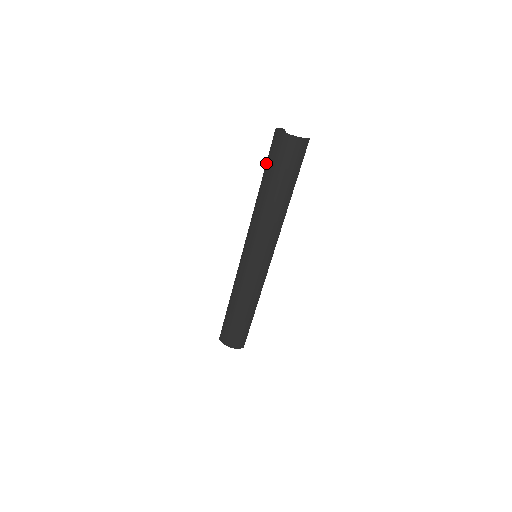
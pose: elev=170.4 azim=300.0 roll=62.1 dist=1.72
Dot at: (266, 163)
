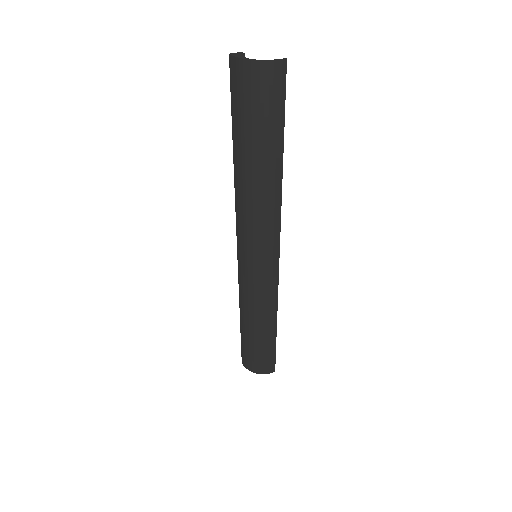
Dot at: occluded
